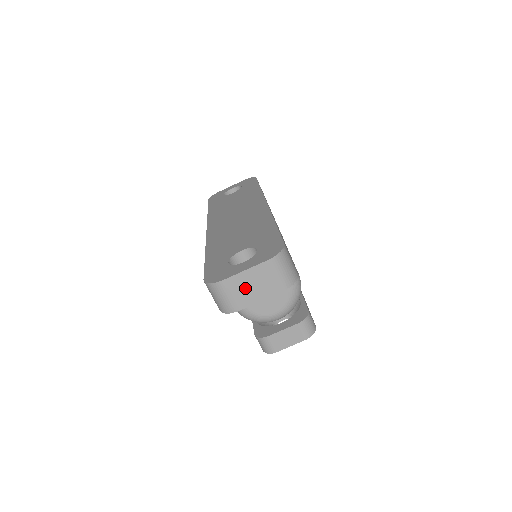
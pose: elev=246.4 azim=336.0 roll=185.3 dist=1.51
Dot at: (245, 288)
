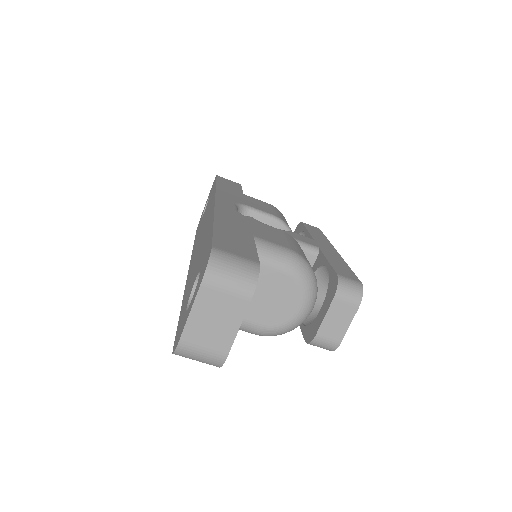
Dot at: (209, 329)
